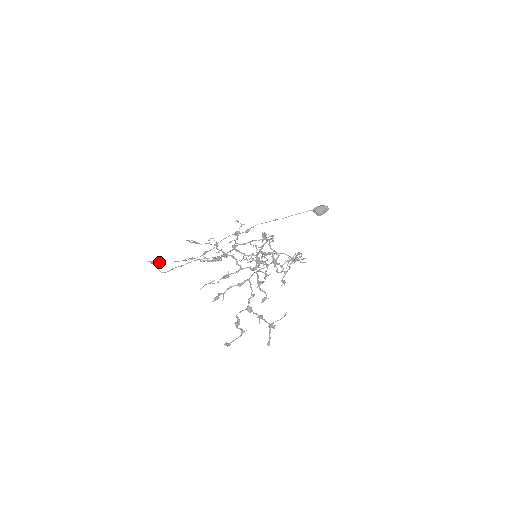
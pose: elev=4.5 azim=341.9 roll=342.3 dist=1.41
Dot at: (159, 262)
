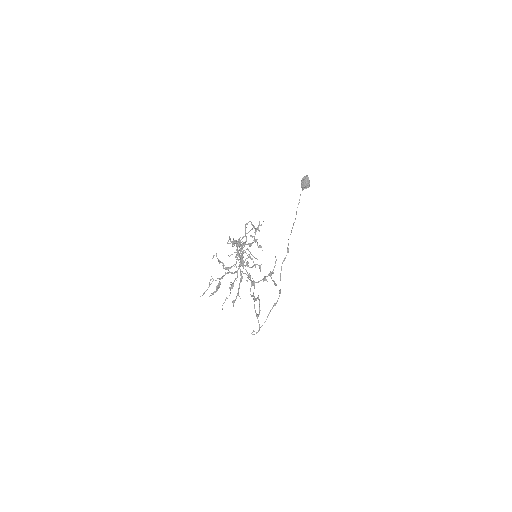
Dot at: occluded
